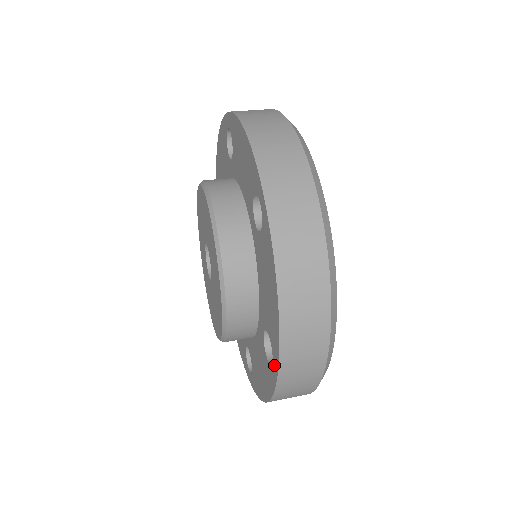
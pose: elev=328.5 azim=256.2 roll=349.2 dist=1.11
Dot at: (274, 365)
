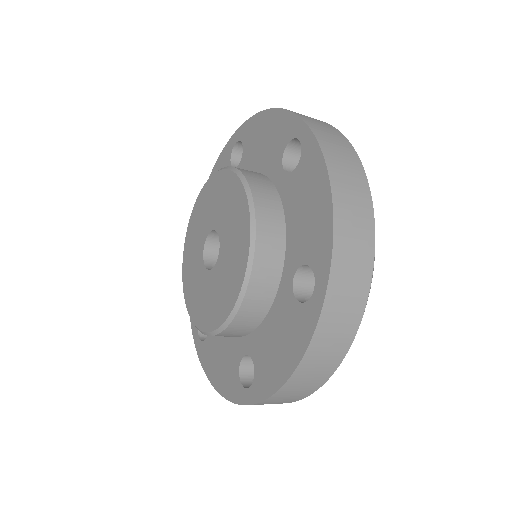
Dot at: (318, 286)
